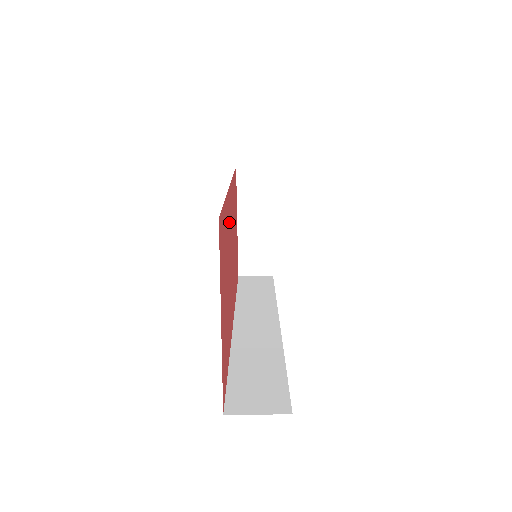
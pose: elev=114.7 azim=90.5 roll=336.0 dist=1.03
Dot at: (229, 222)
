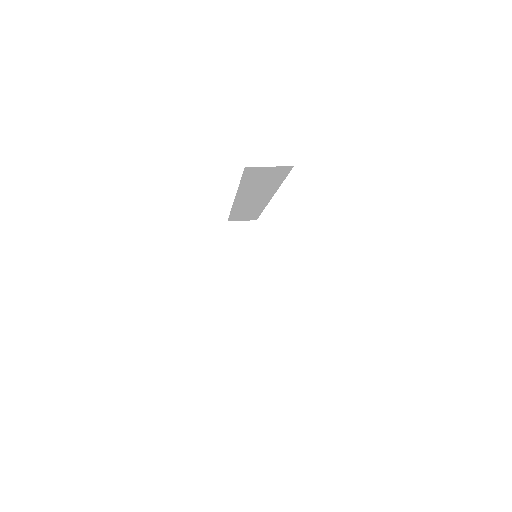
Dot at: occluded
